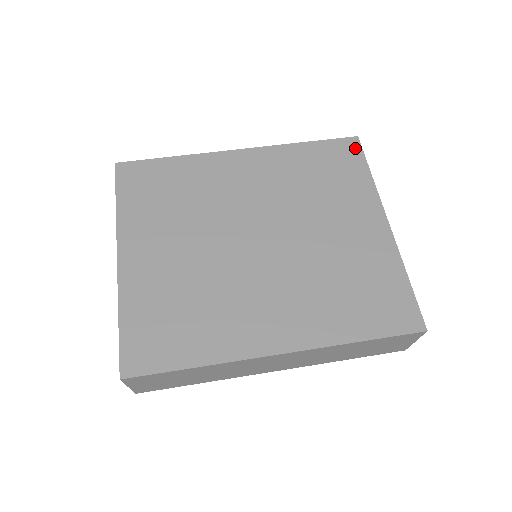
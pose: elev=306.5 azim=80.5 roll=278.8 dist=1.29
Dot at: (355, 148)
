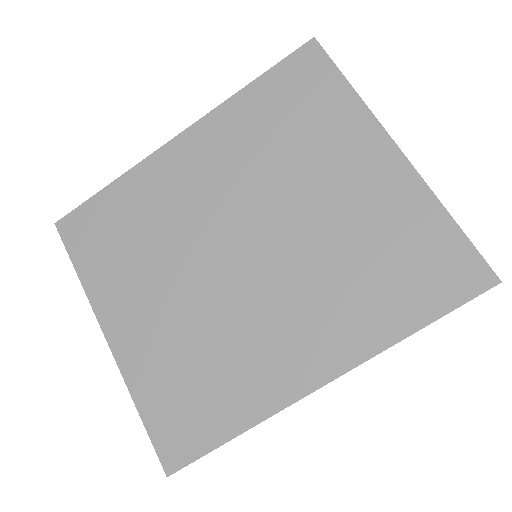
Dot at: (317, 57)
